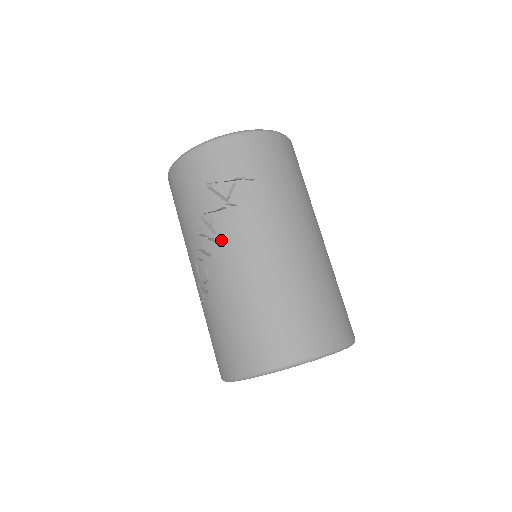
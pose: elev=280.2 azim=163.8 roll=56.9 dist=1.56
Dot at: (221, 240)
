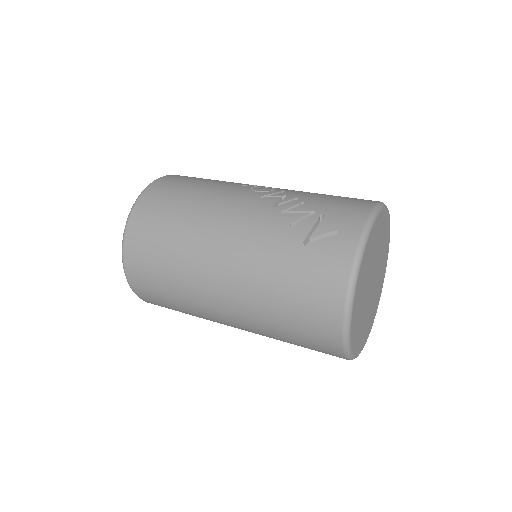
Dot at: occluded
